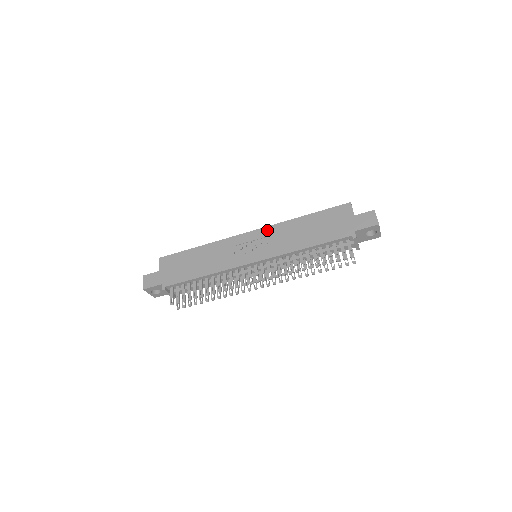
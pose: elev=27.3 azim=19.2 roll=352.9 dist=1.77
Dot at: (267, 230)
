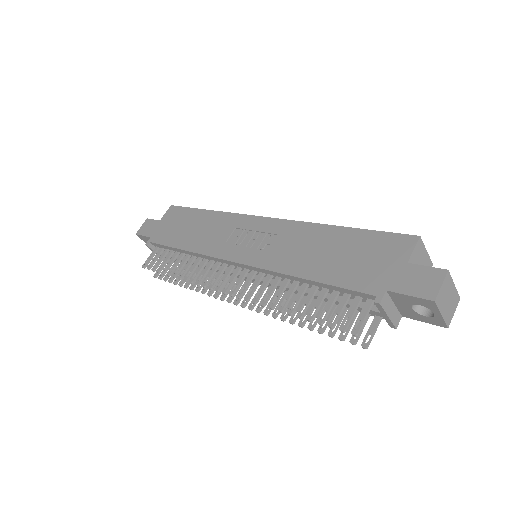
Dot at: (282, 224)
